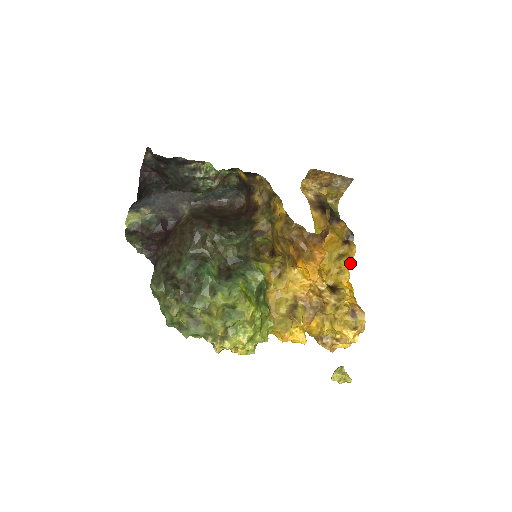
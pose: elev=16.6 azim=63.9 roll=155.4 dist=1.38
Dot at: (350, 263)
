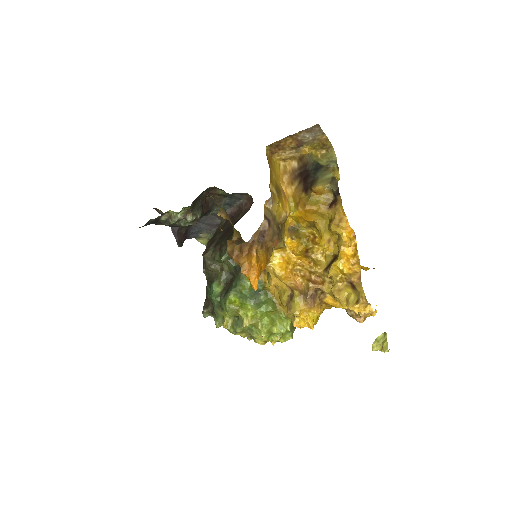
Dot at: (341, 226)
